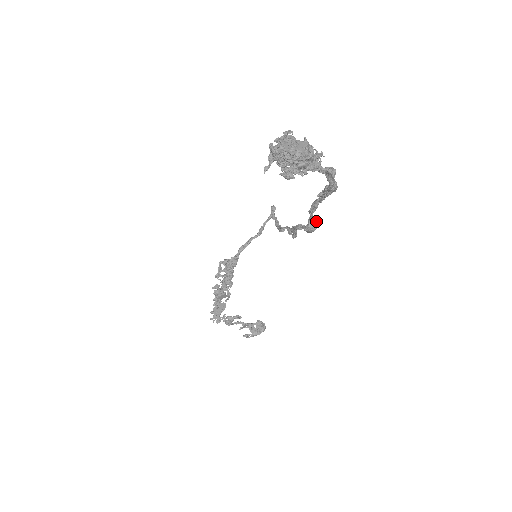
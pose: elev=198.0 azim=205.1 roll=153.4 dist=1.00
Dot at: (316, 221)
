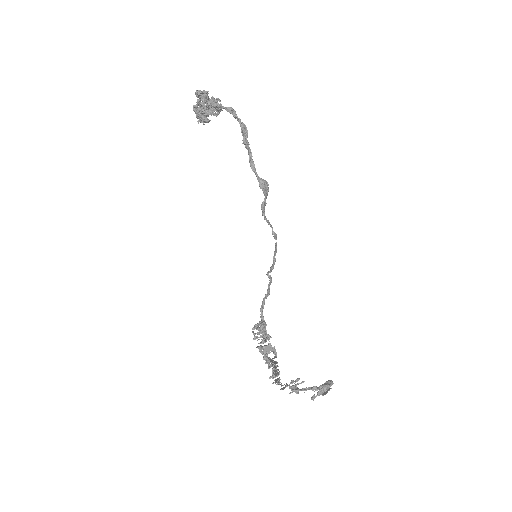
Dot at: (263, 180)
